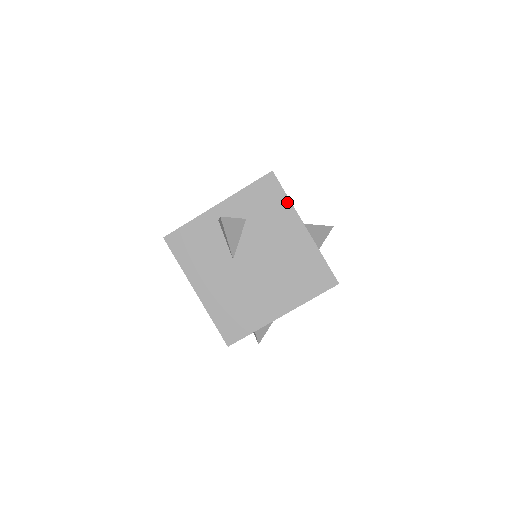
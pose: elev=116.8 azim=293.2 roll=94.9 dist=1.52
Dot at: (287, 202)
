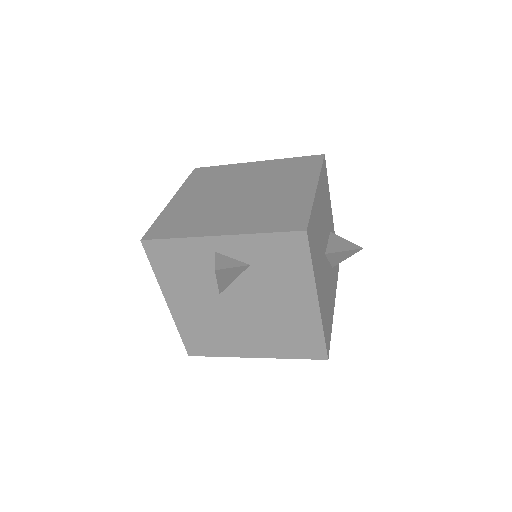
Dot at: (309, 270)
